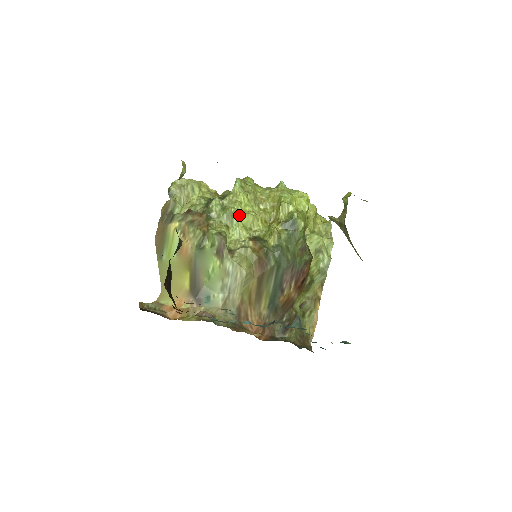
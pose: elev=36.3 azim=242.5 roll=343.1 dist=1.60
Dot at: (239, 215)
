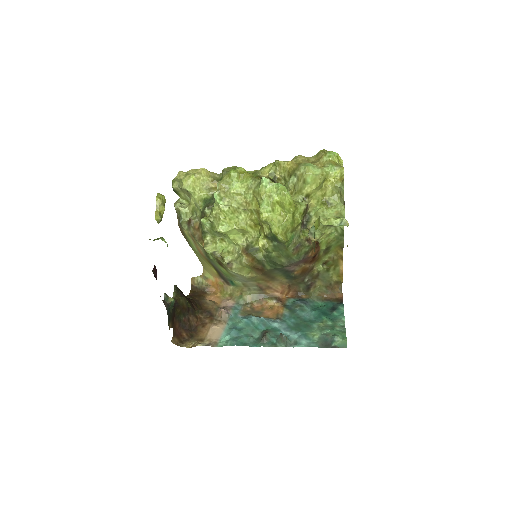
Dot at: (226, 233)
